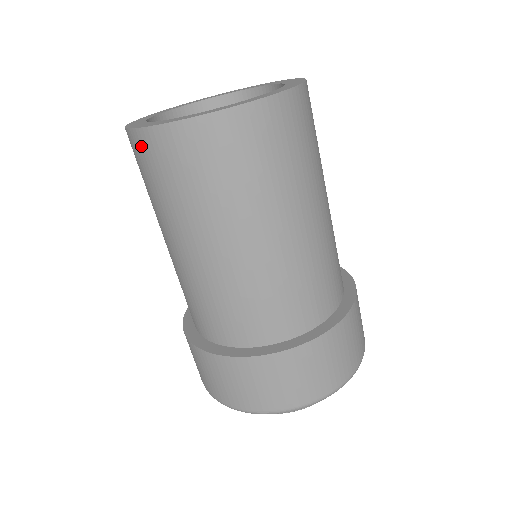
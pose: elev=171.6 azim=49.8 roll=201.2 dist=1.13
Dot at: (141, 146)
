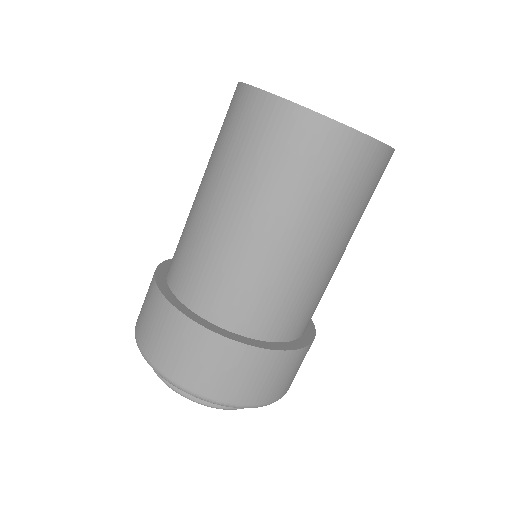
Dot at: (246, 102)
